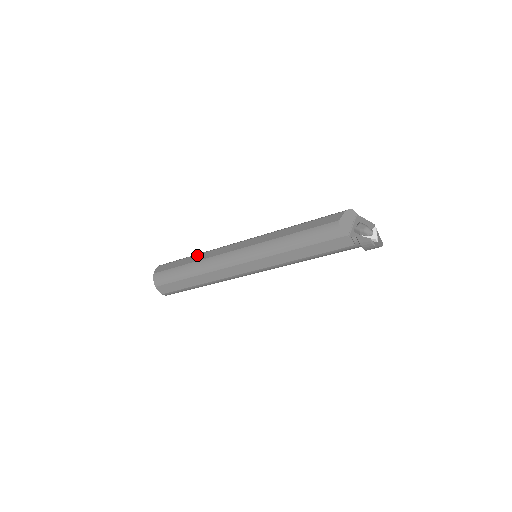
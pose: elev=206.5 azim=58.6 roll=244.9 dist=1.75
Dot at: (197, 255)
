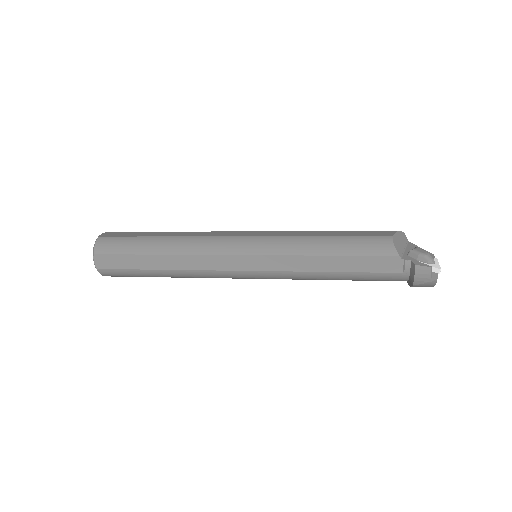
Dot at: (173, 232)
